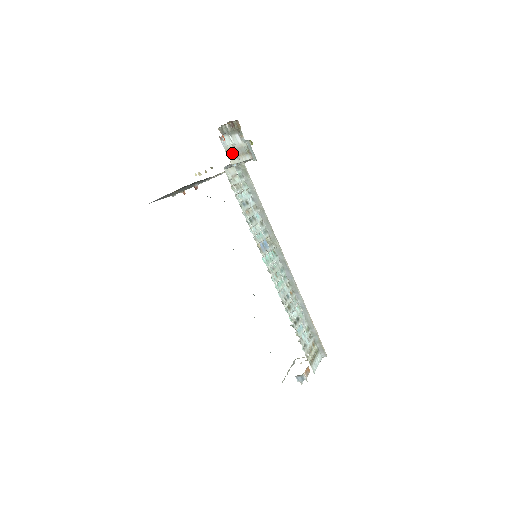
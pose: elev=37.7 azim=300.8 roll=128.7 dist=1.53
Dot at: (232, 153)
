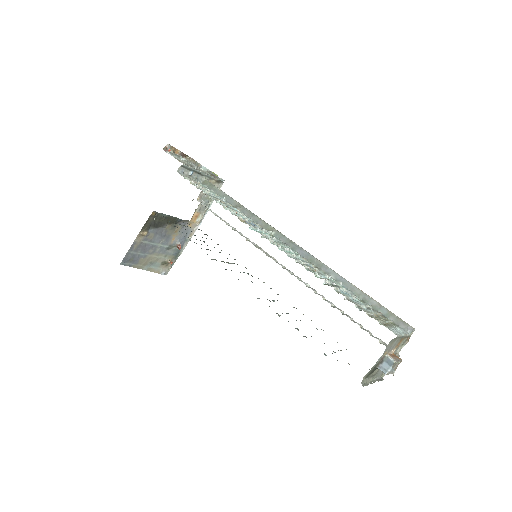
Dot at: occluded
